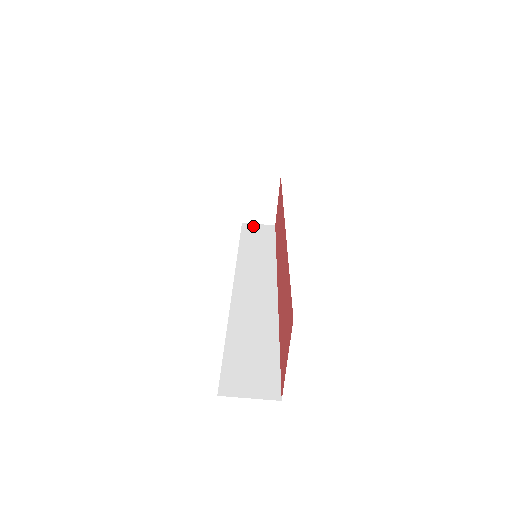
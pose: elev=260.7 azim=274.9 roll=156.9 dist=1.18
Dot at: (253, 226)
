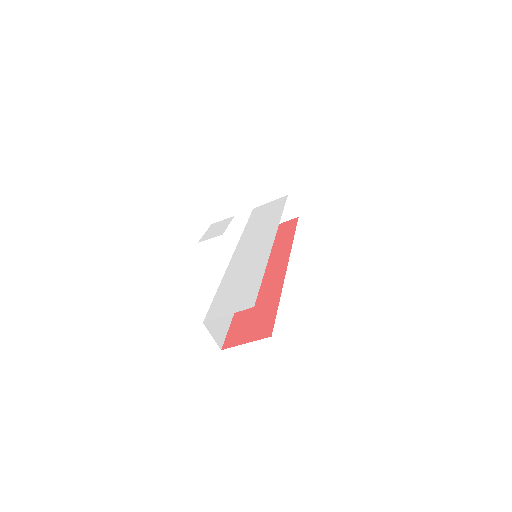
Dot at: occluded
